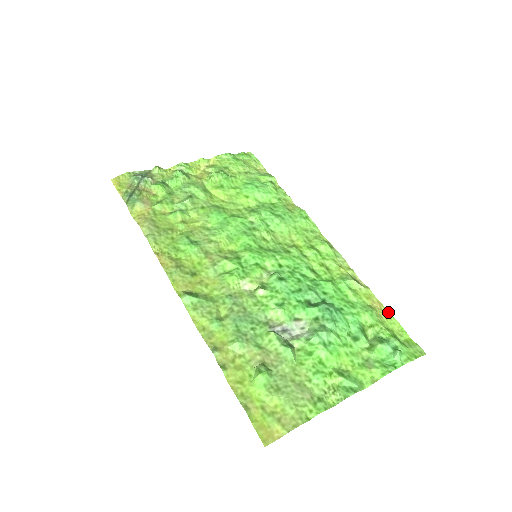
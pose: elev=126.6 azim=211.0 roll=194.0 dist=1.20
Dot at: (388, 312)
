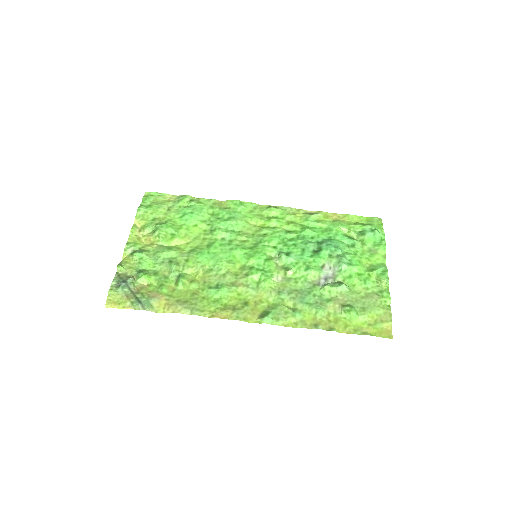
Dot at: (343, 215)
